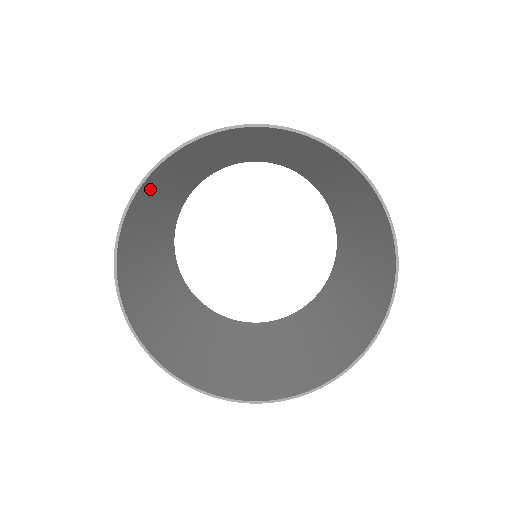
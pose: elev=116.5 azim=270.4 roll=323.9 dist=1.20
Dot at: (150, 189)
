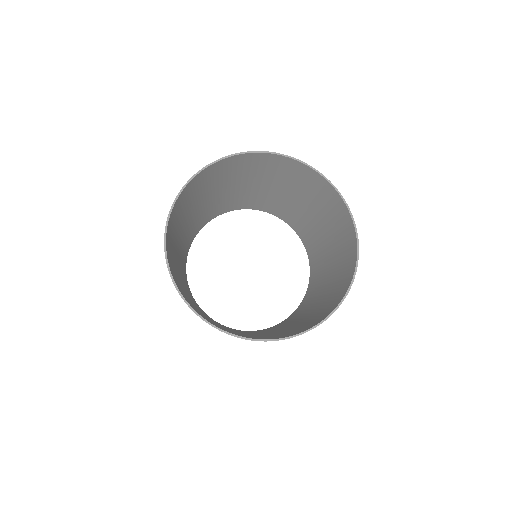
Dot at: (170, 244)
